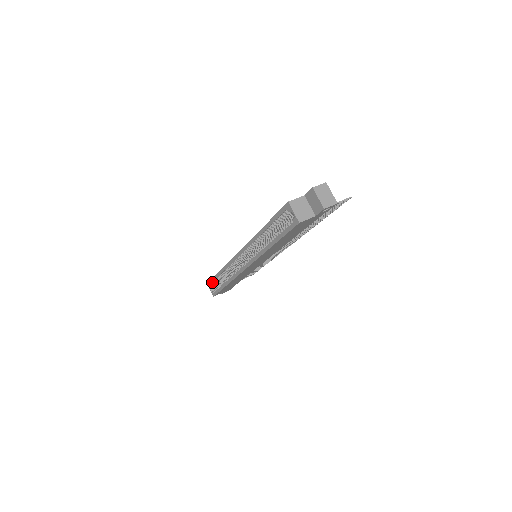
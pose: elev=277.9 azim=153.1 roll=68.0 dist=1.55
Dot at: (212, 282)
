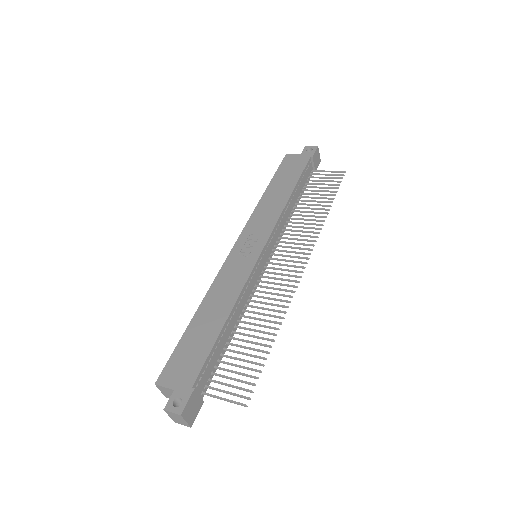
Dot at: (279, 169)
